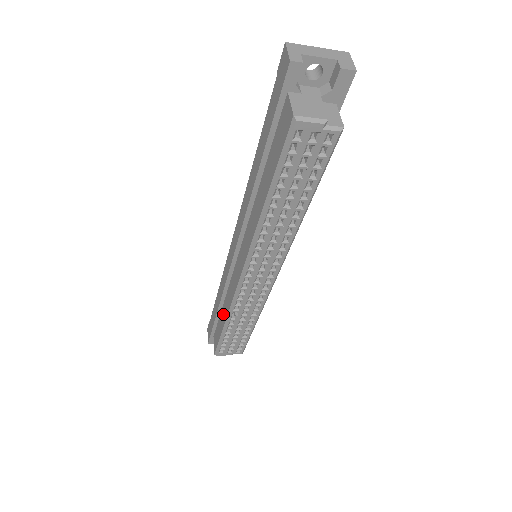
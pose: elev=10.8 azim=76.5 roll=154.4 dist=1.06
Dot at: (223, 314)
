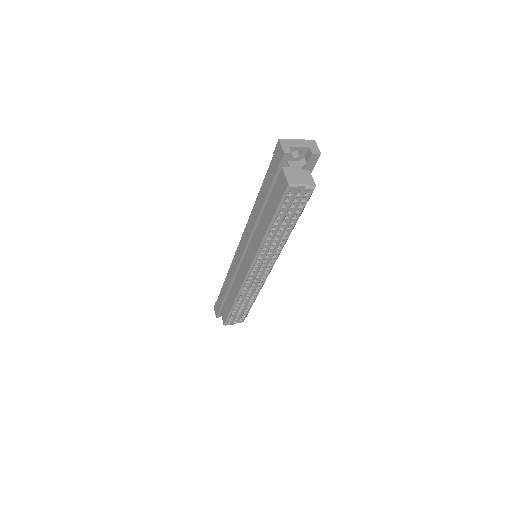
Dot at: (231, 296)
